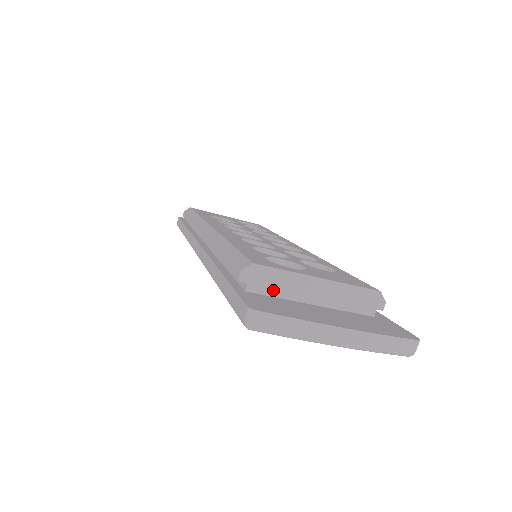
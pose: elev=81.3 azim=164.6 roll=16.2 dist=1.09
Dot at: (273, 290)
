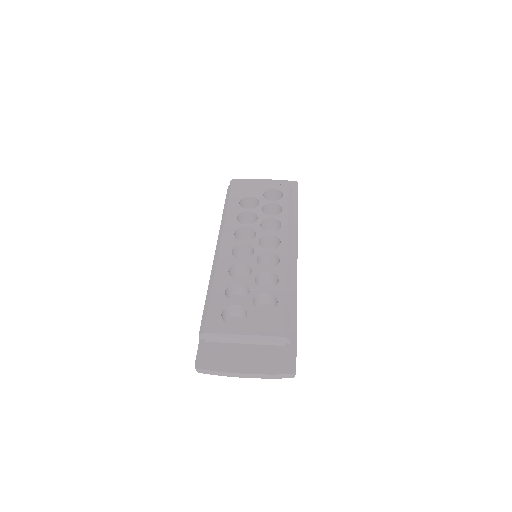
Dot at: (219, 340)
